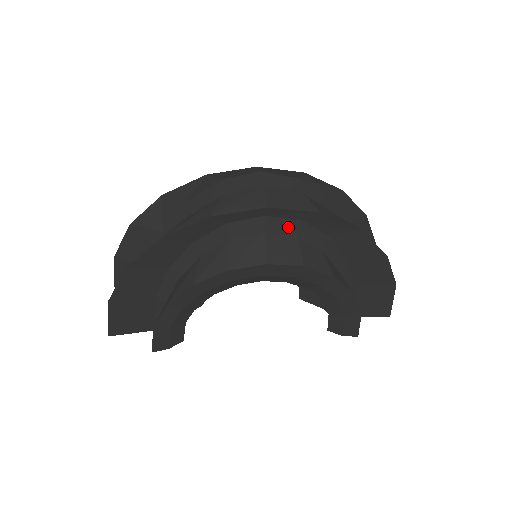
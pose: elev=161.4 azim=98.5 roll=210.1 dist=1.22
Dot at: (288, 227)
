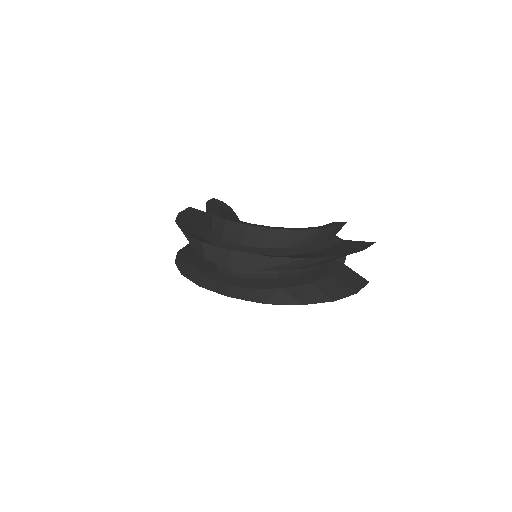
Dot at: occluded
